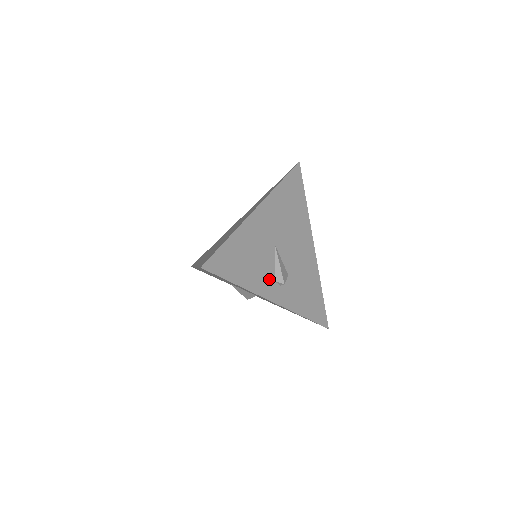
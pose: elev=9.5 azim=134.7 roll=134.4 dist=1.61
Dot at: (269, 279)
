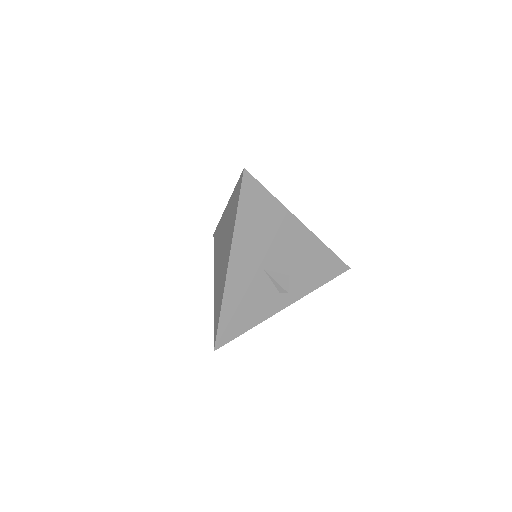
Dot at: (273, 297)
